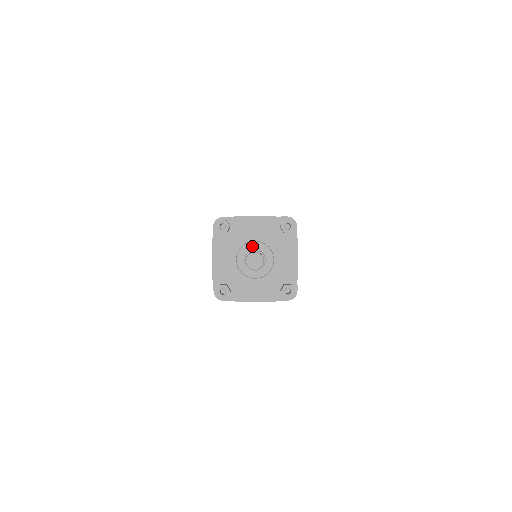
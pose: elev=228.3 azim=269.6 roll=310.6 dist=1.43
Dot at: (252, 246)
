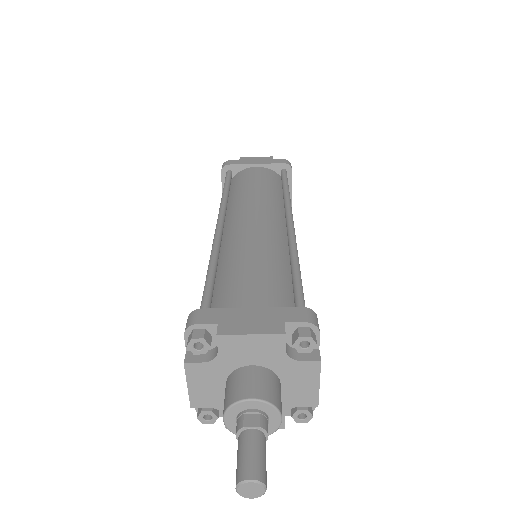
Dot at: (247, 405)
